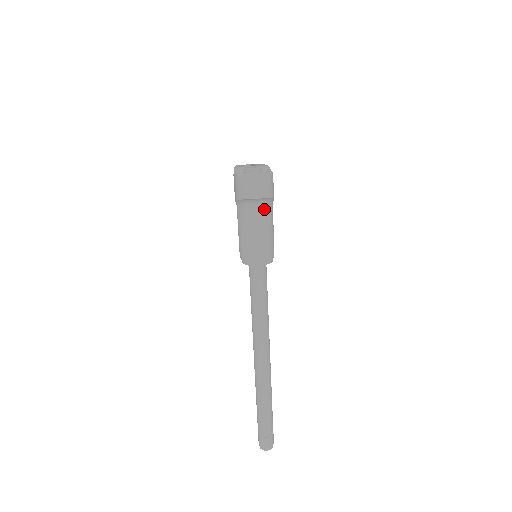
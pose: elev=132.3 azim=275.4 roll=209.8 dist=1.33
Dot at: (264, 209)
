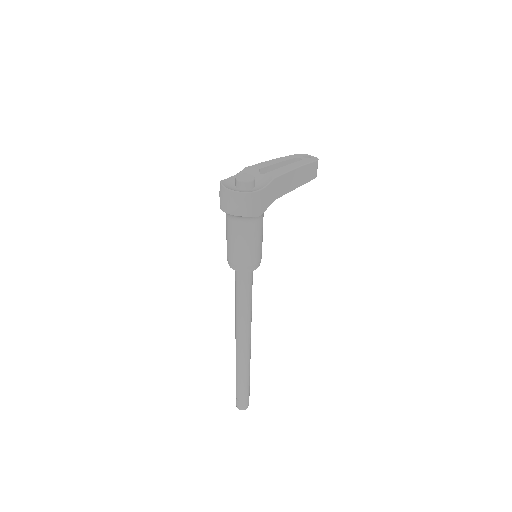
Dot at: (239, 223)
